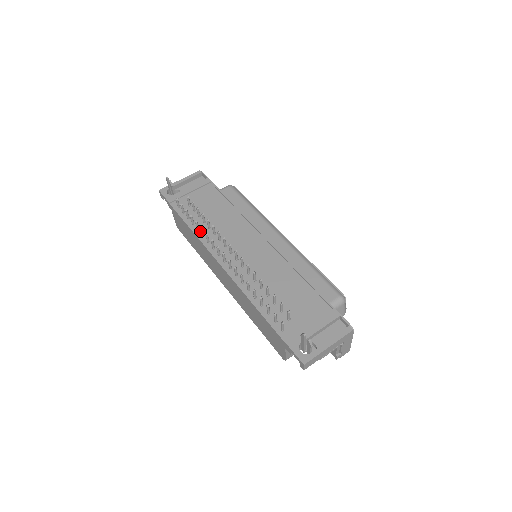
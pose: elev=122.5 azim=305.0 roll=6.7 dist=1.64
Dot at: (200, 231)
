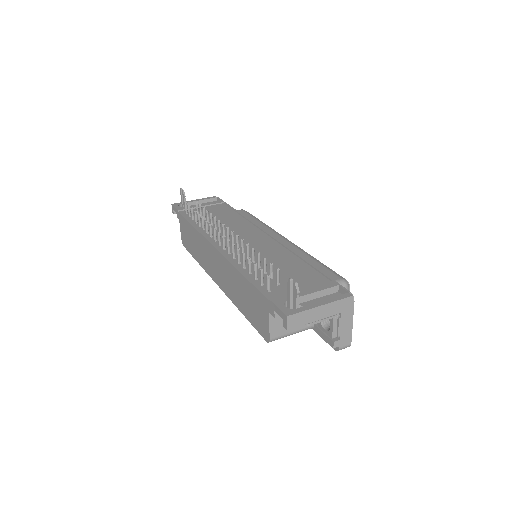
Dot at: occluded
